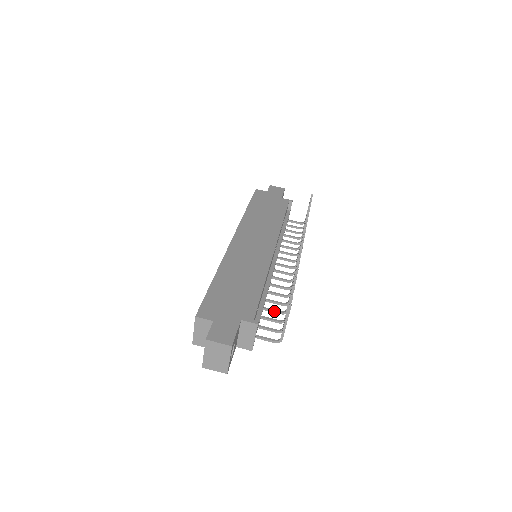
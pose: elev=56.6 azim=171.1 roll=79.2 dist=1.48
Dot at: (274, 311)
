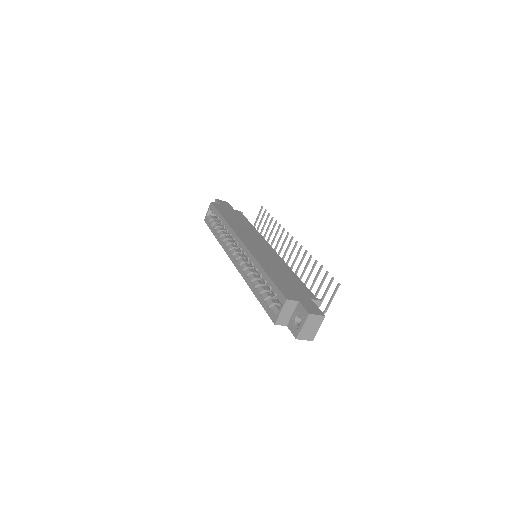
Dot at: occluded
